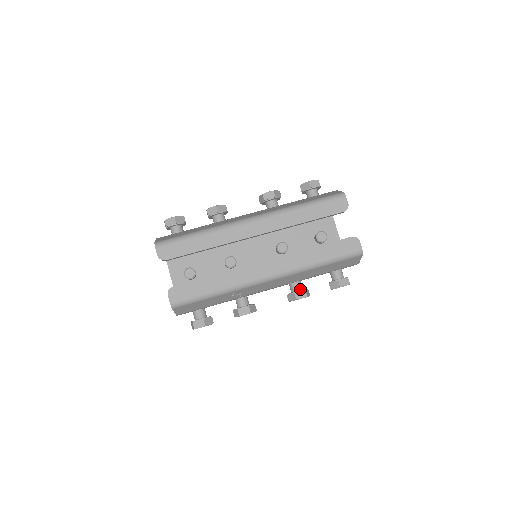
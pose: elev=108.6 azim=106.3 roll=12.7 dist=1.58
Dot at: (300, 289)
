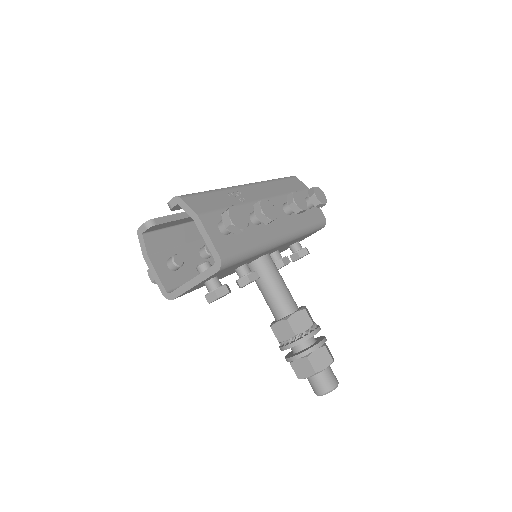
Dot at: occluded
